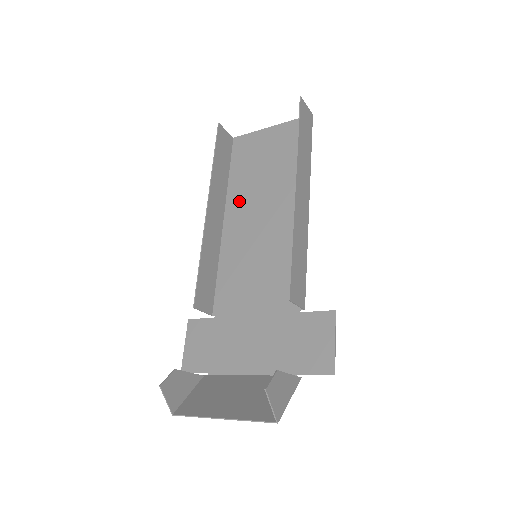
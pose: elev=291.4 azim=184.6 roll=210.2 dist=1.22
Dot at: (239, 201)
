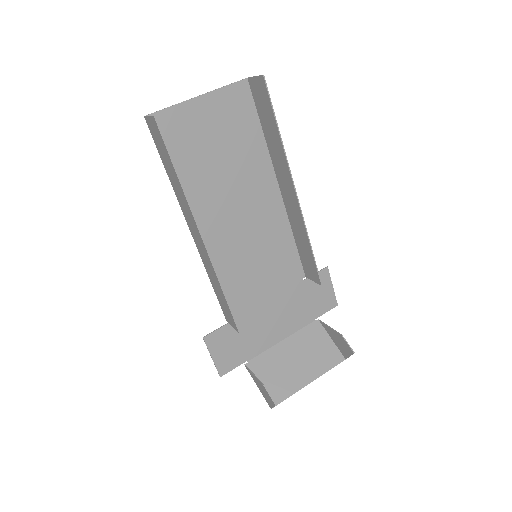
Dot at: (201, 204)
